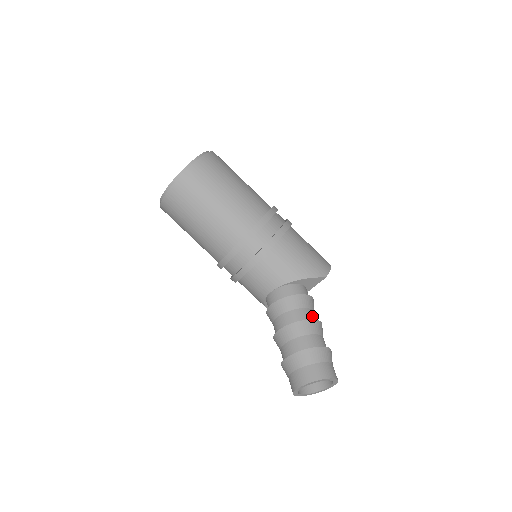
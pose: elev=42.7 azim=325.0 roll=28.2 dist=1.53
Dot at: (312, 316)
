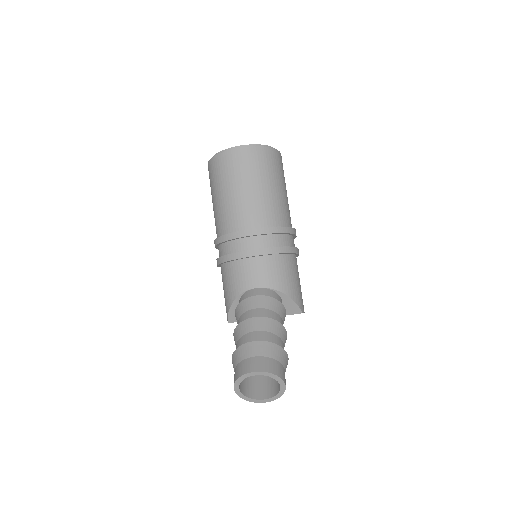
Dot at: occluded
